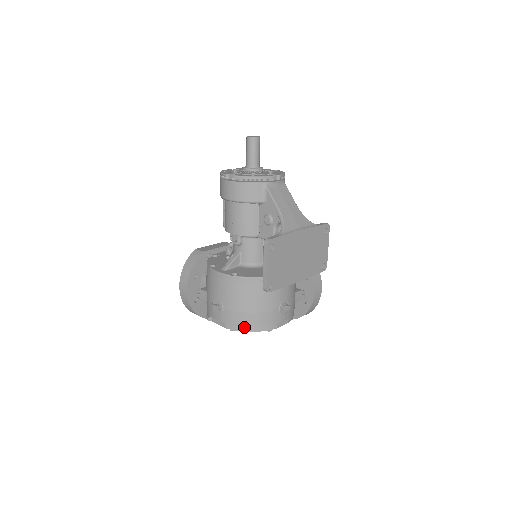
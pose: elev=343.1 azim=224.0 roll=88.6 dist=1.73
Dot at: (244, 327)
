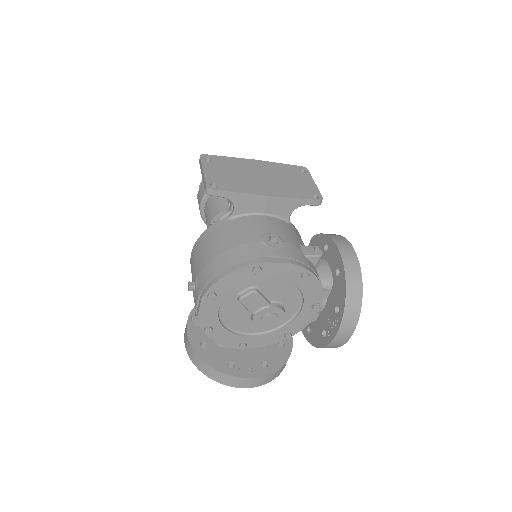
Dot at: (218, 275)
